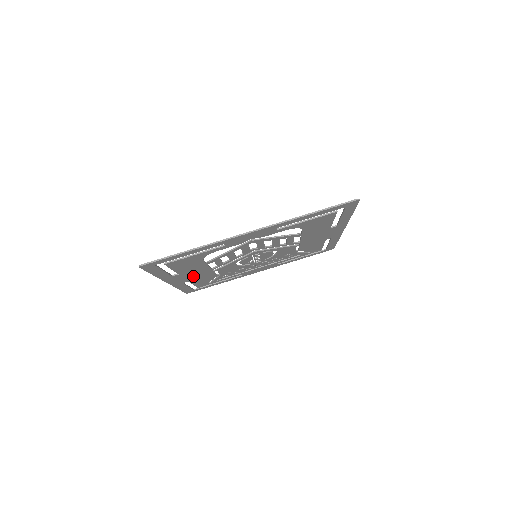
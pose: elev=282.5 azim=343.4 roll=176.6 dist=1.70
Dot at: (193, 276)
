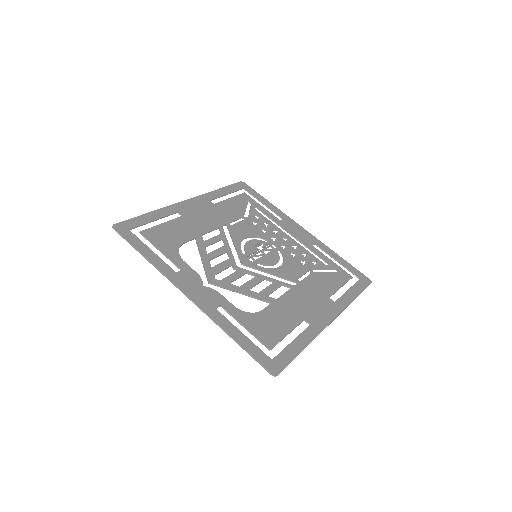
Dot at: (209, 214)
